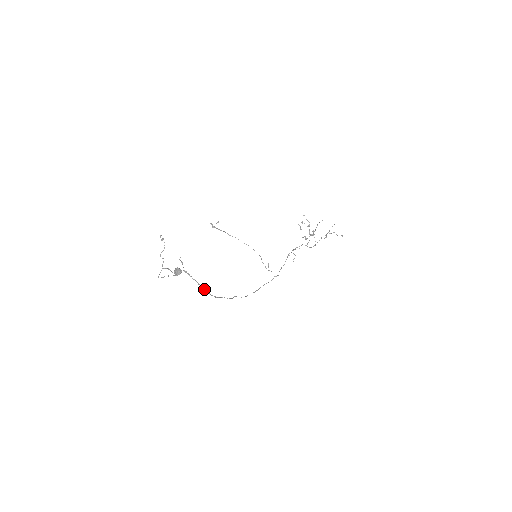
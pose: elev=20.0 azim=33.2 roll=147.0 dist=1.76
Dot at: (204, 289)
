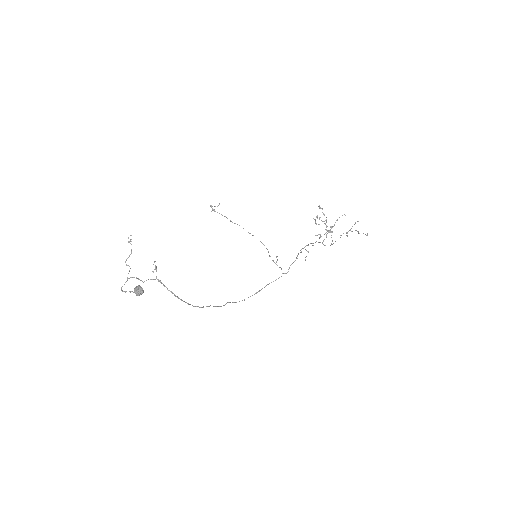
Dot at: (183, 301)
